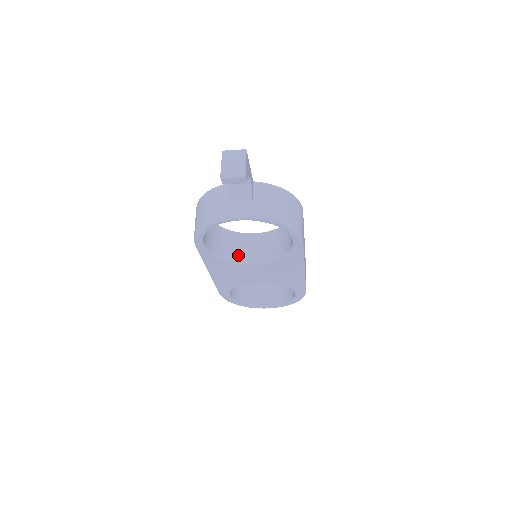
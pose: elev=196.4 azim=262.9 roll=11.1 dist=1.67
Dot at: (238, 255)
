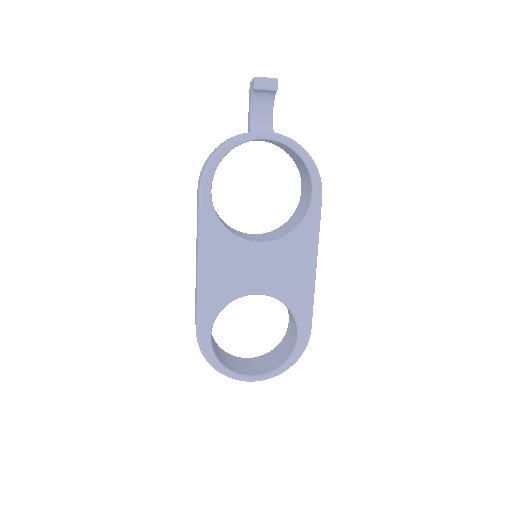
Dot at: (240, 236)
